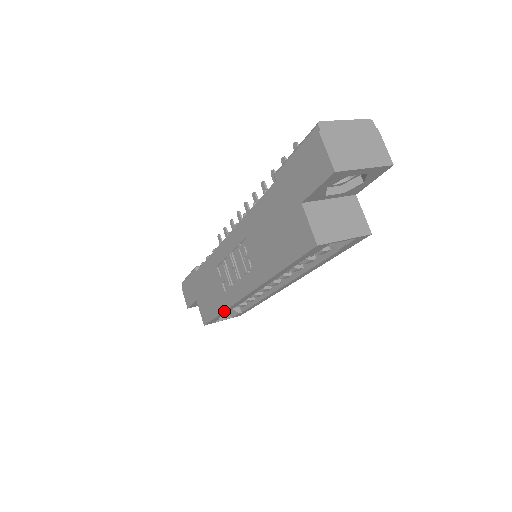
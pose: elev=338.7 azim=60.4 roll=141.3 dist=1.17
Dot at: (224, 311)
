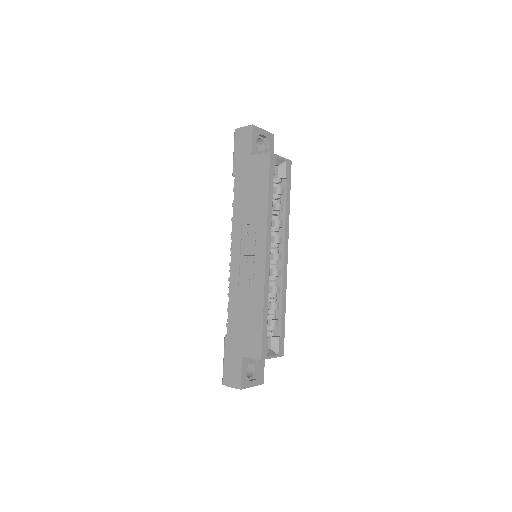
Dot at: (264, 302)
